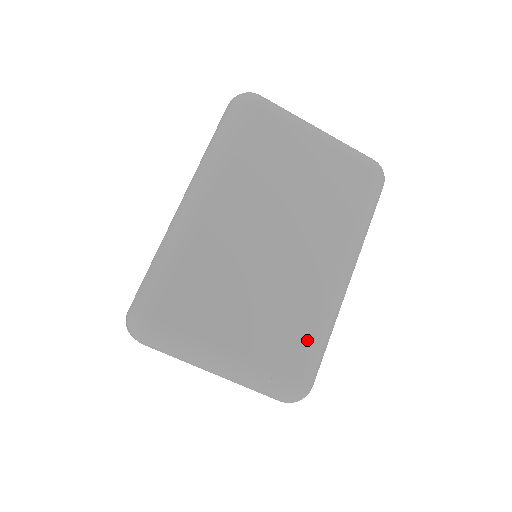
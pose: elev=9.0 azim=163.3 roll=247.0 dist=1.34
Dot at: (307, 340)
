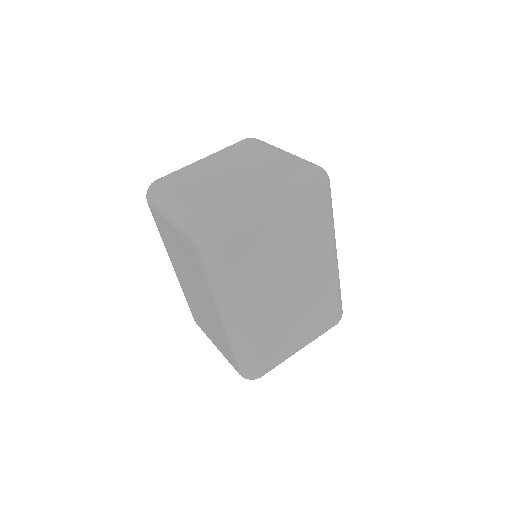
Dot at: (333, 305)
